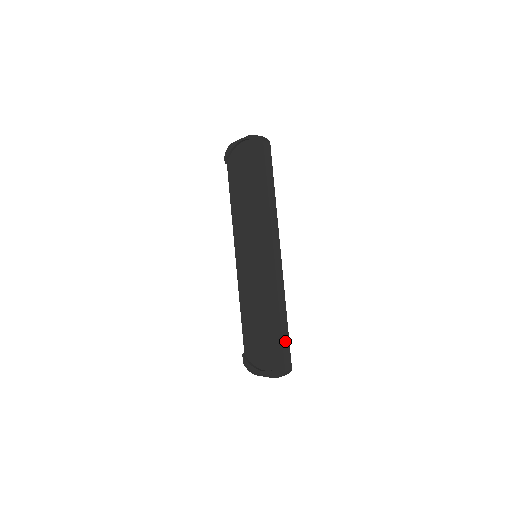
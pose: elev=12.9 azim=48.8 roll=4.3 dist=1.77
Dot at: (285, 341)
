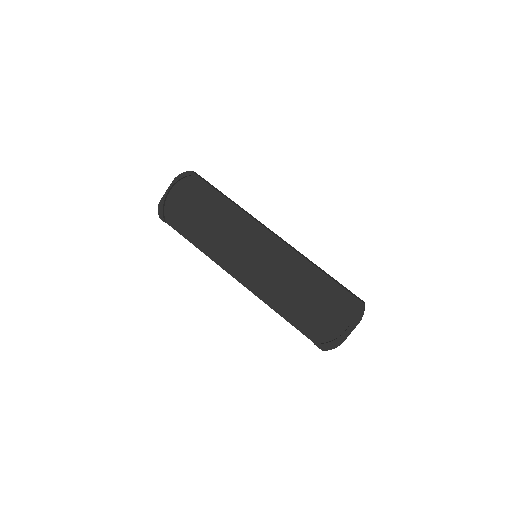
Dot at: (340, 285)
